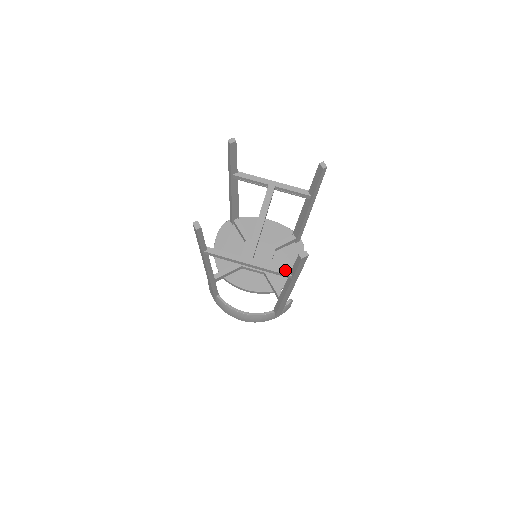
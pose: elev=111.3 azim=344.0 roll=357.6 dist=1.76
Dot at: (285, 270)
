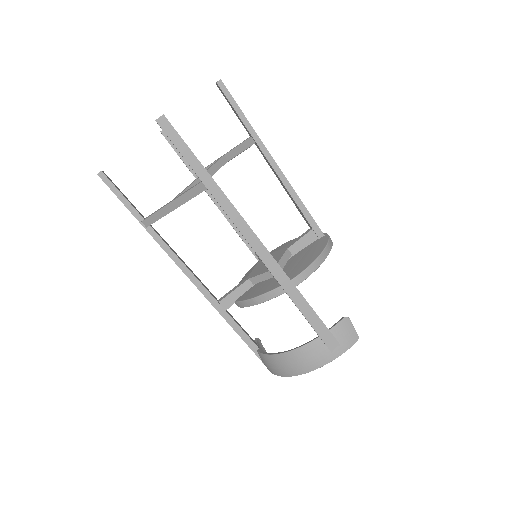
Dot at: (198, 183)
